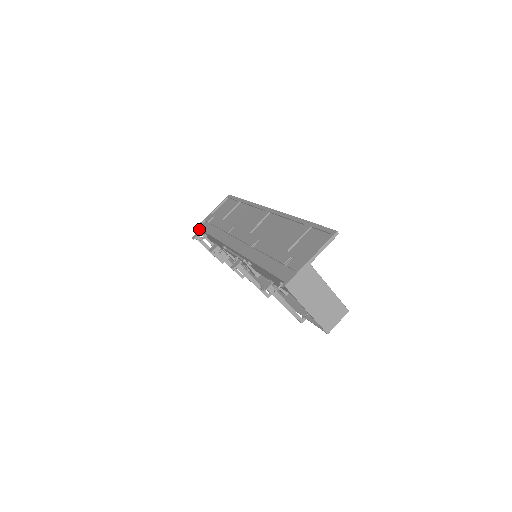
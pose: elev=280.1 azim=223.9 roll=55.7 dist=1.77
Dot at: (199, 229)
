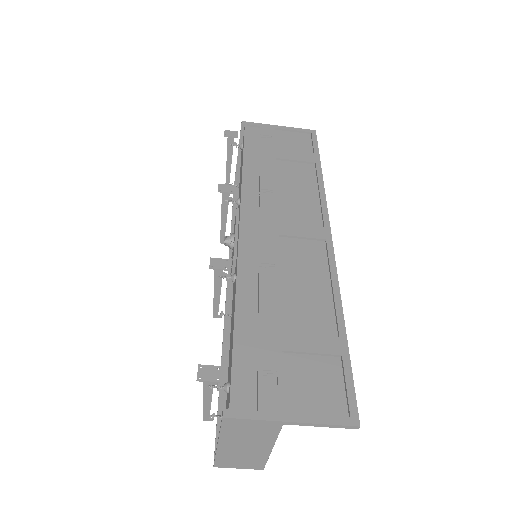
Dot at: occluded
